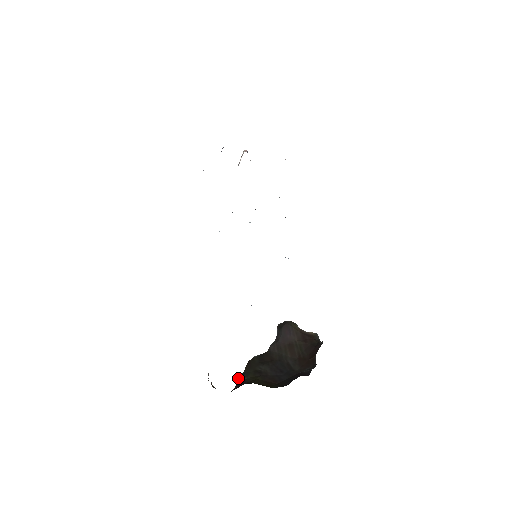
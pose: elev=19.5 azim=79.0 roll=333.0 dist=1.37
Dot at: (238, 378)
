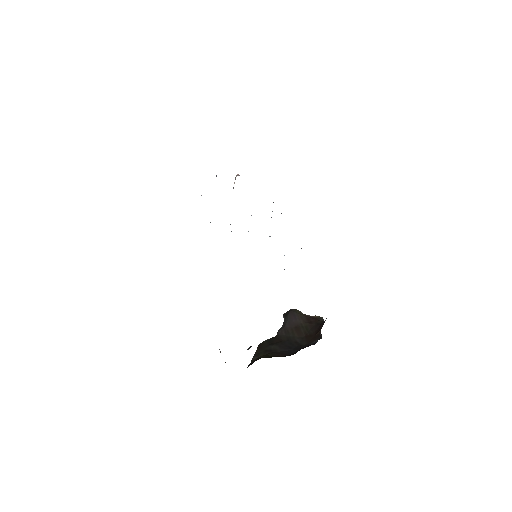
Dot at: (248, 349)
